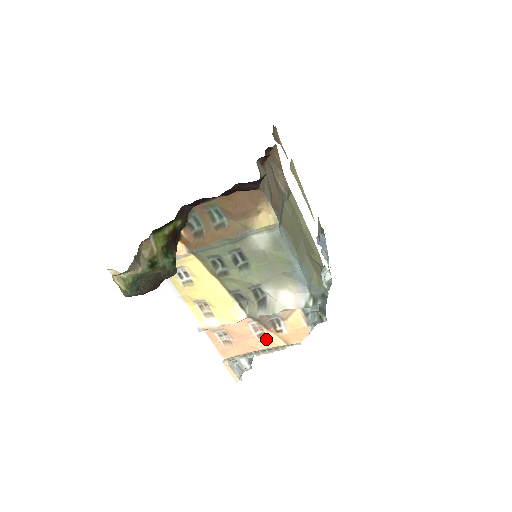
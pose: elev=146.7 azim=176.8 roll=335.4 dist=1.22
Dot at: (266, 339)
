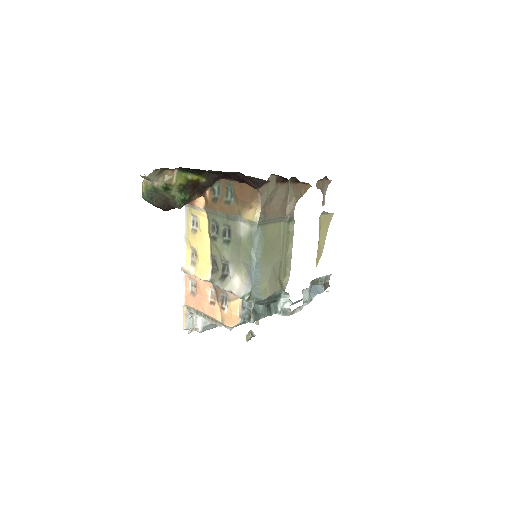
Dot at: (213, 308)
